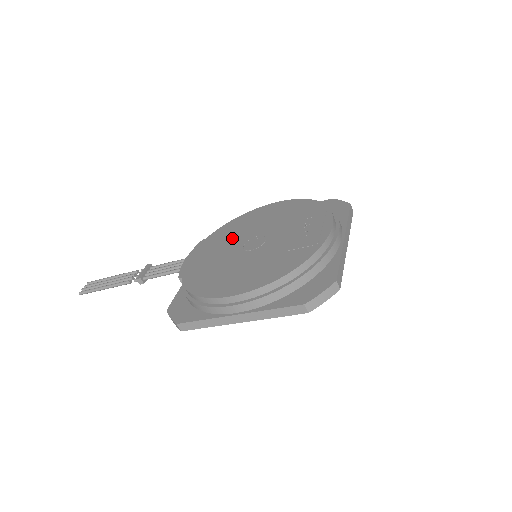
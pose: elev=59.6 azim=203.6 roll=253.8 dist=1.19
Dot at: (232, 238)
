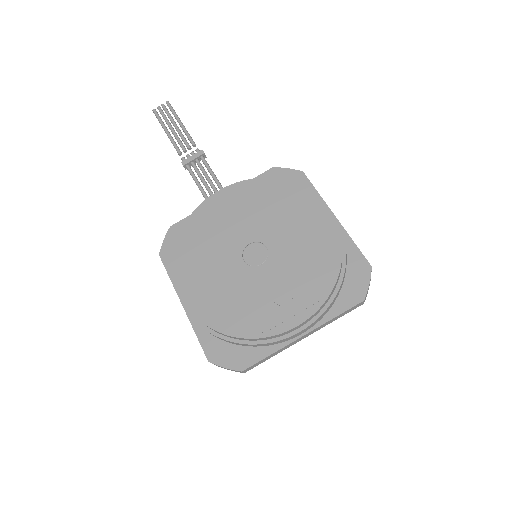
Dot at: (258, 217)
